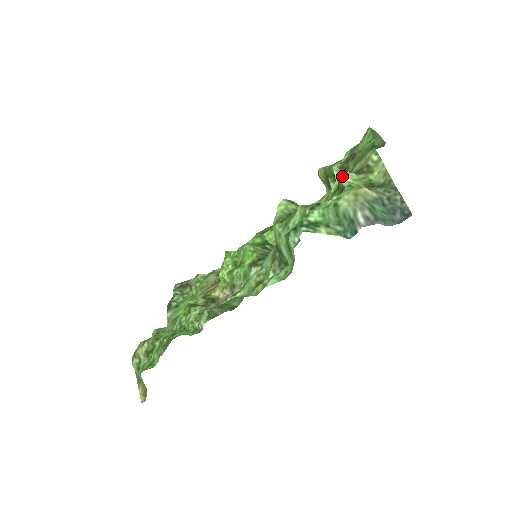
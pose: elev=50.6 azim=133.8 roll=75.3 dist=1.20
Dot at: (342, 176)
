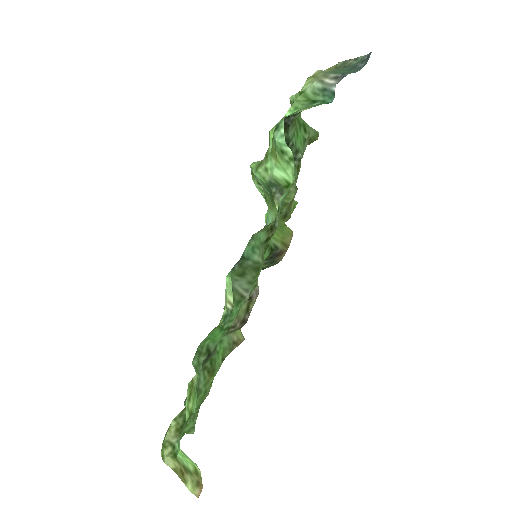
Dot at: (293, 95)
